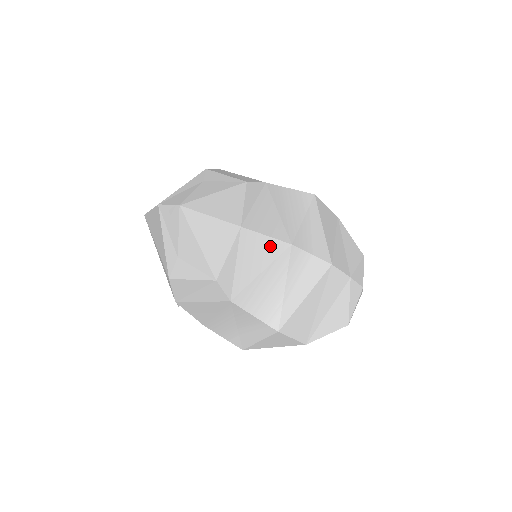
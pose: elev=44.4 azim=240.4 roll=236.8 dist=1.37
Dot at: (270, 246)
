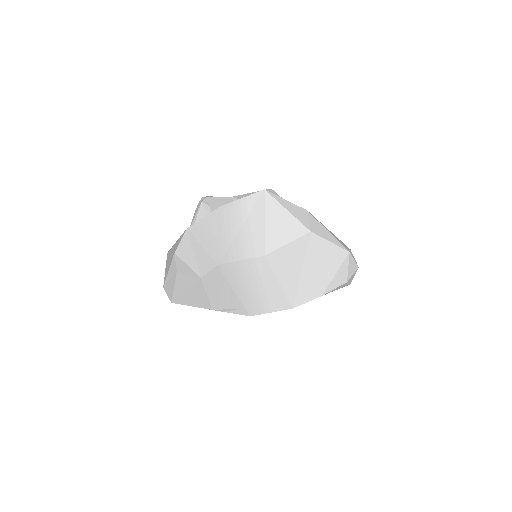
Dot at: occluded
